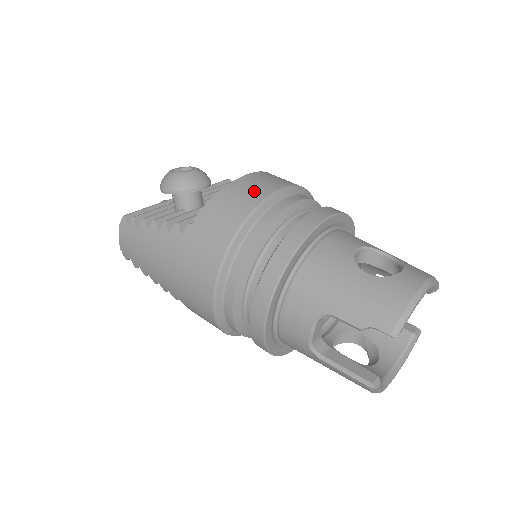
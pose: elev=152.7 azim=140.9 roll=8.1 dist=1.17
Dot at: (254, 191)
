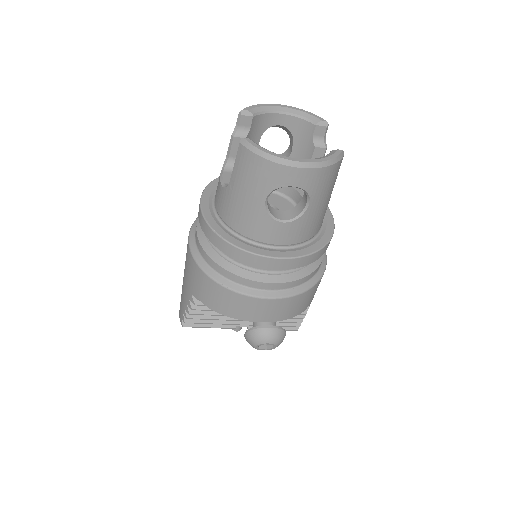
Dot at: occluded
